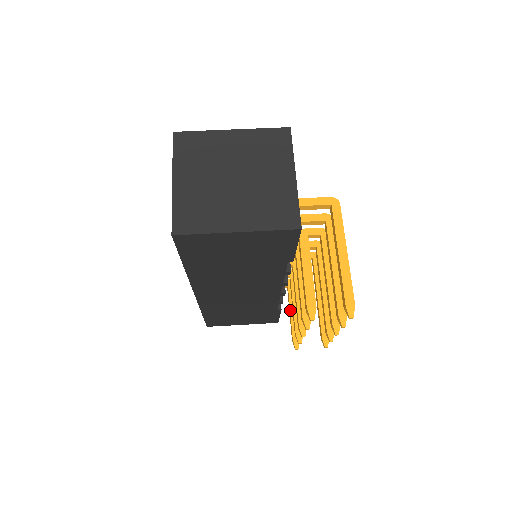
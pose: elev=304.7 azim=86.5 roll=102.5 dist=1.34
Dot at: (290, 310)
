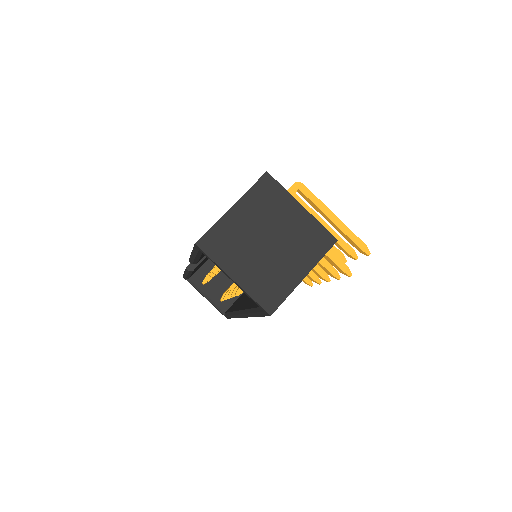
Dot at: occluded
